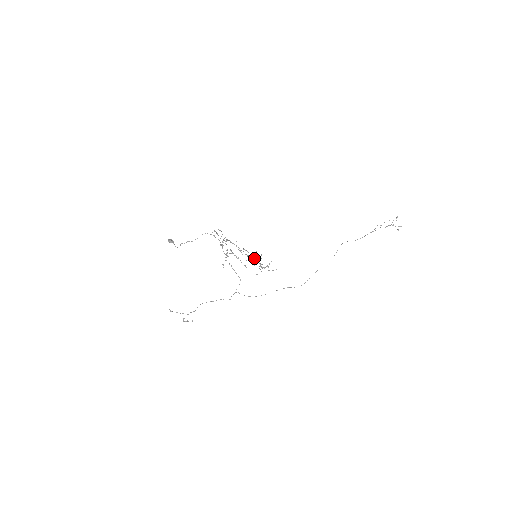
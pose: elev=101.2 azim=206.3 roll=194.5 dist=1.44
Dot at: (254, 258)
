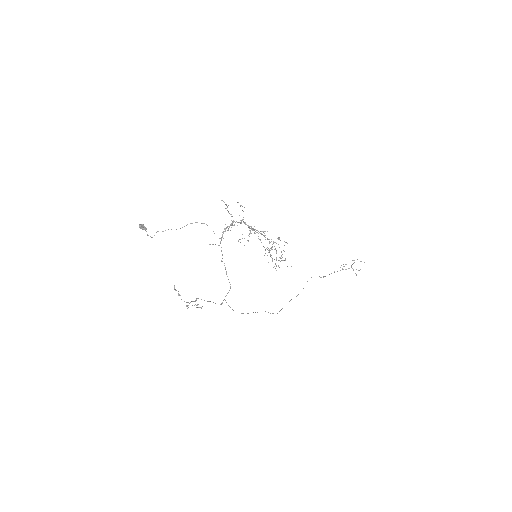
Dot at: occluded
